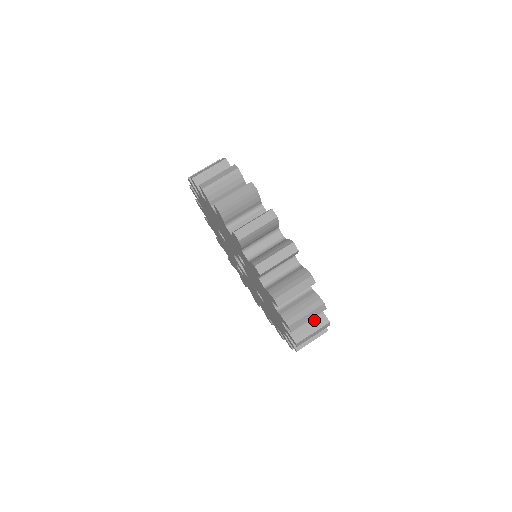
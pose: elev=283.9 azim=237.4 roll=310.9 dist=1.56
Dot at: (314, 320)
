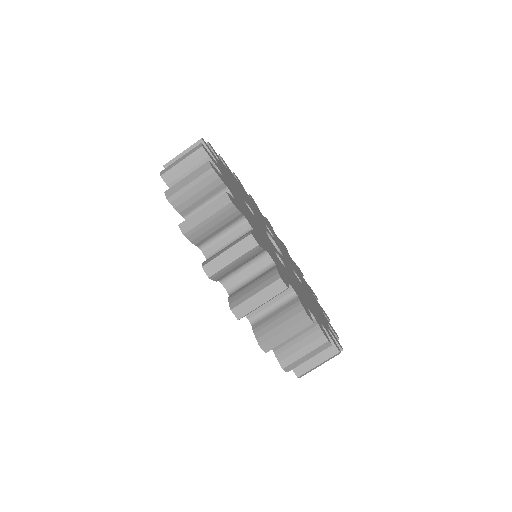
Dot at: occluded
